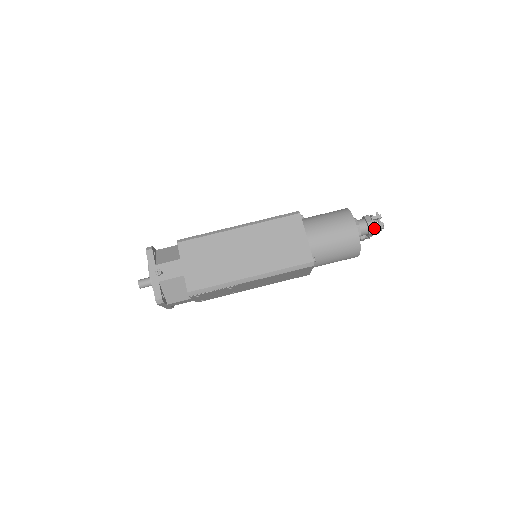
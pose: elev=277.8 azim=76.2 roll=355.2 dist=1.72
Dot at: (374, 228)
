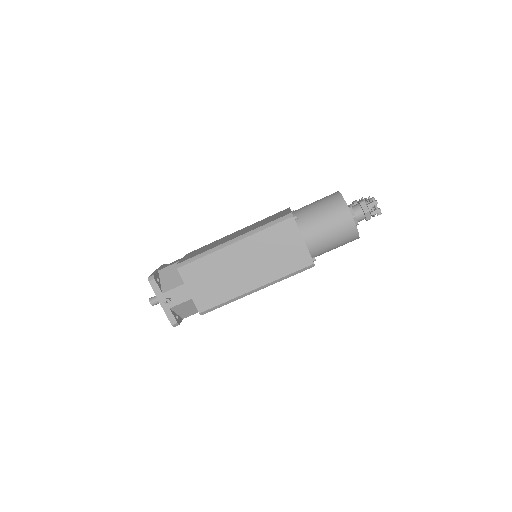
Dot at: (371, 214)
